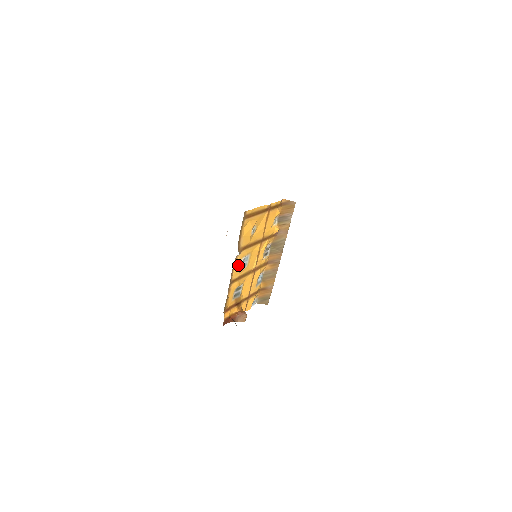
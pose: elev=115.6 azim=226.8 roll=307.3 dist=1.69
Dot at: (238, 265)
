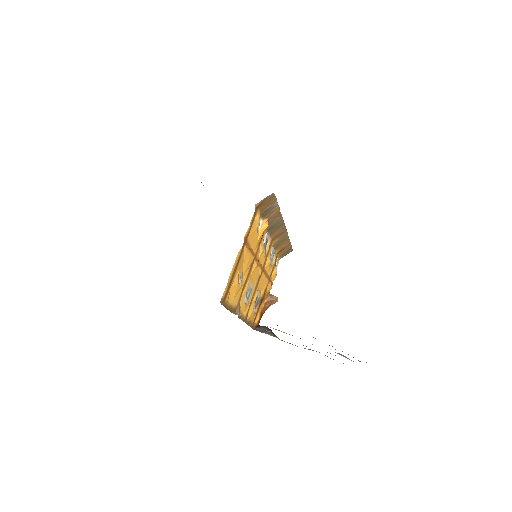
Dot at: (243, 307)
